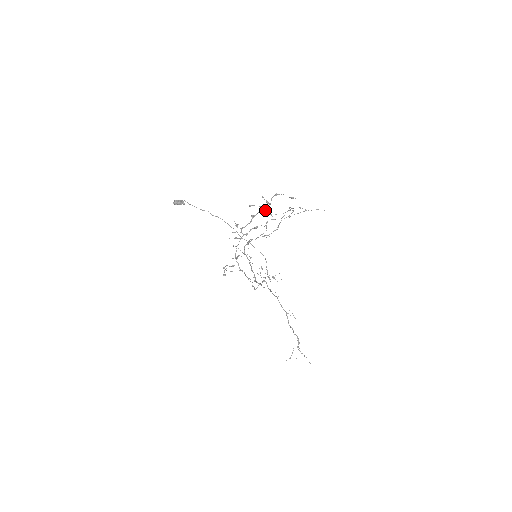
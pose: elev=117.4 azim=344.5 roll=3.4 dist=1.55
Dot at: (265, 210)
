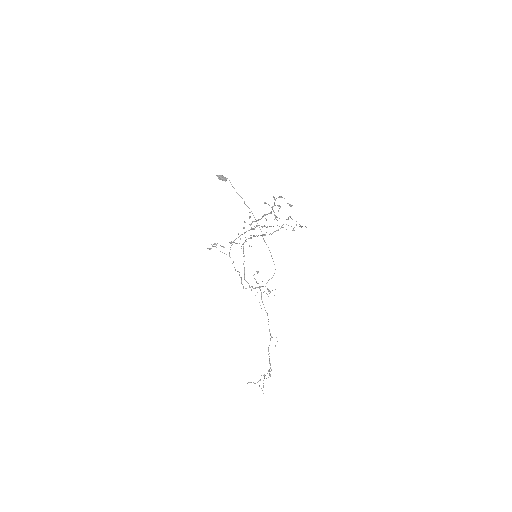
Dot at: (274, 212)
